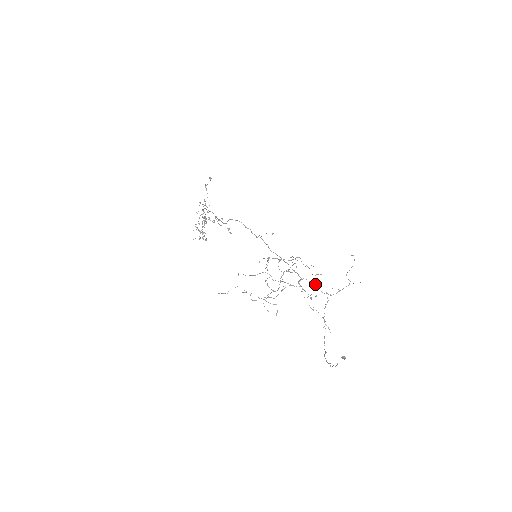
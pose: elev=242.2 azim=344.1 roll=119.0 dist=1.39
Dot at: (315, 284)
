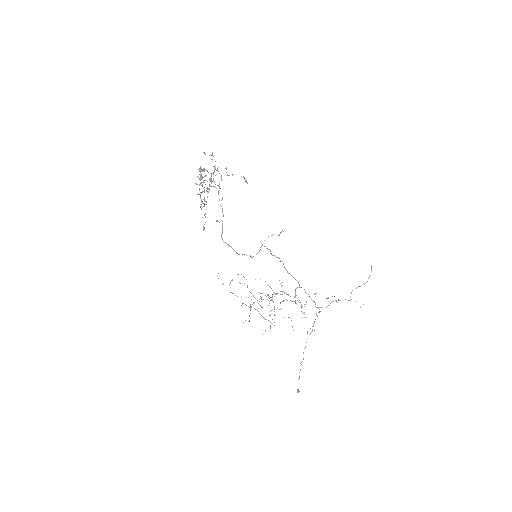
Dot at: (311, 299)
